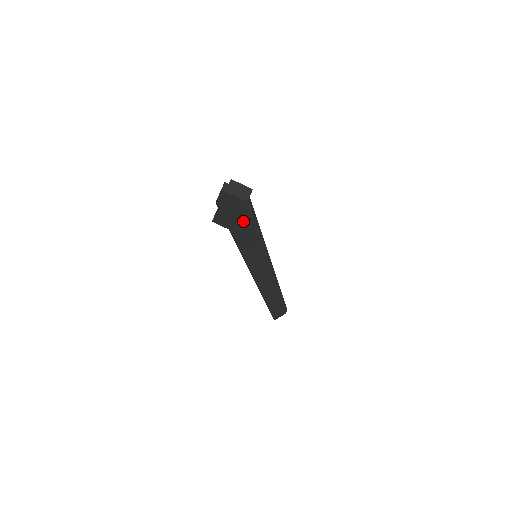
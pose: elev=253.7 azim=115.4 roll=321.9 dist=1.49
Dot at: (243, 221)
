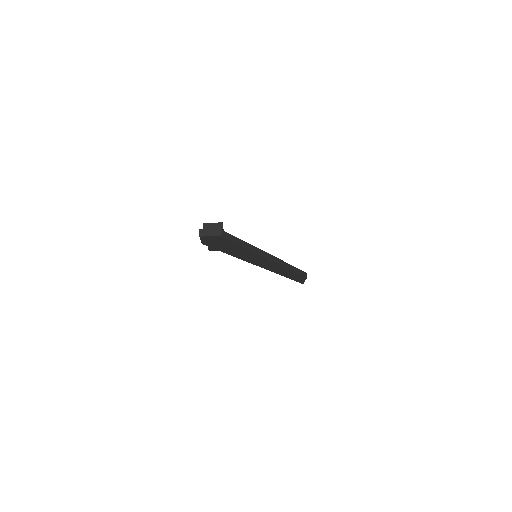
Dot at: (229, 245)
